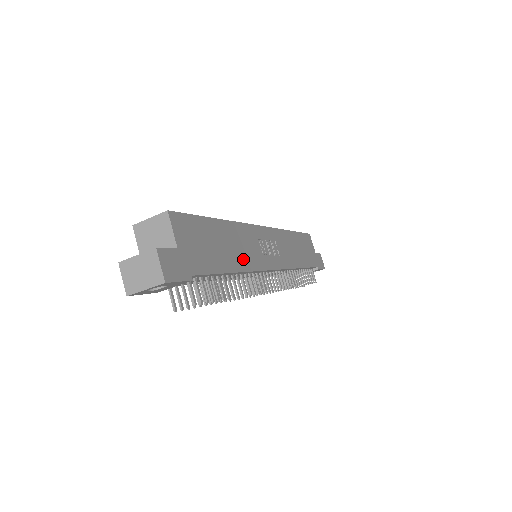
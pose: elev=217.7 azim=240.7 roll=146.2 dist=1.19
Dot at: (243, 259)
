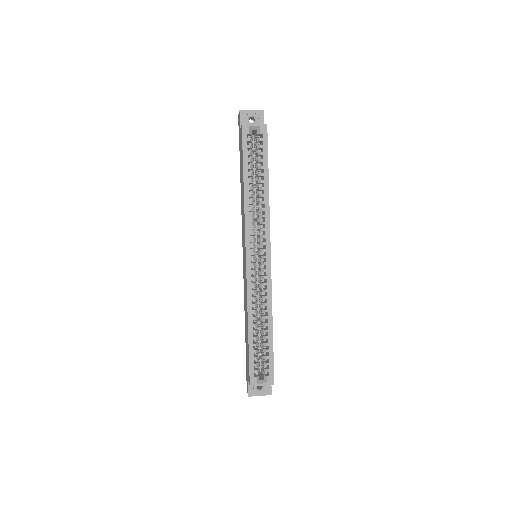
Dot at: occluded
